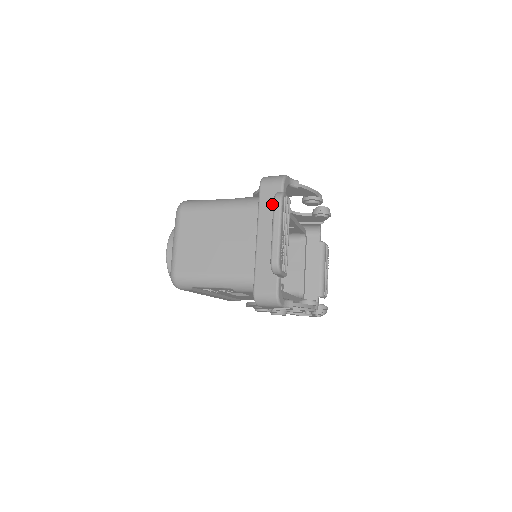
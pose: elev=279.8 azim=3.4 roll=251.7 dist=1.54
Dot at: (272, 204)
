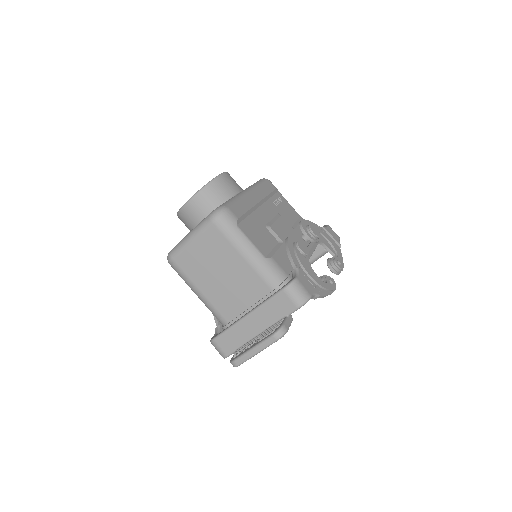
Dot at: (277, 311)
